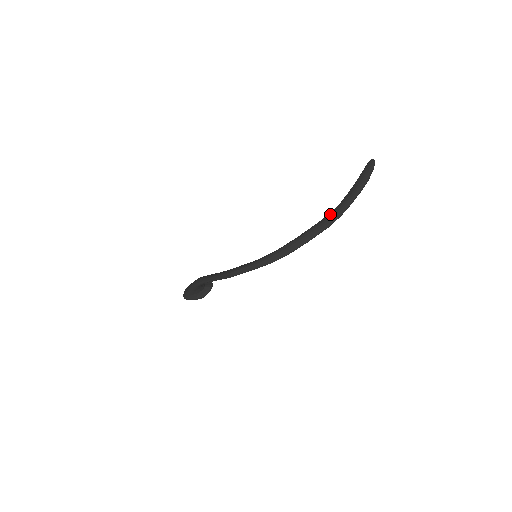
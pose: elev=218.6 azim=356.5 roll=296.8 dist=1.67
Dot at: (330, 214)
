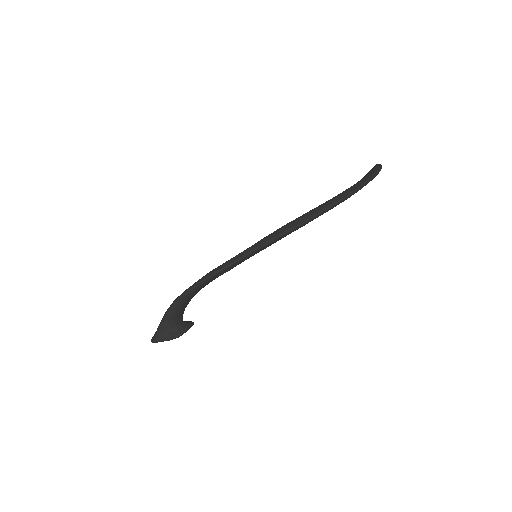
Dot at: (345, 190)
